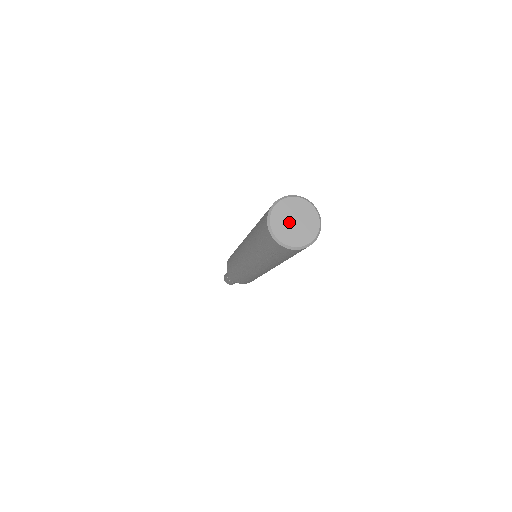
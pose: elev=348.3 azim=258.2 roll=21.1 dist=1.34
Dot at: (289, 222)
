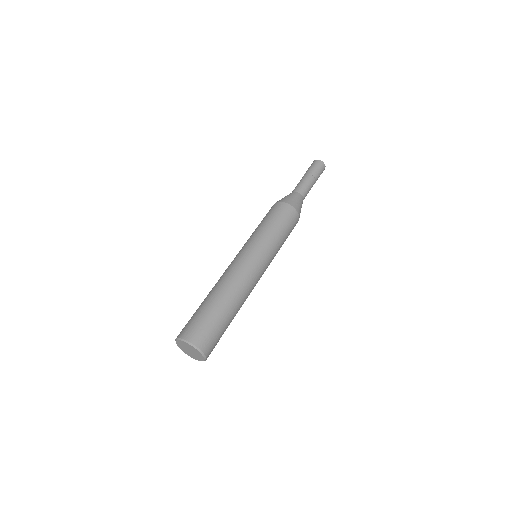
Dot at: (187, 349)
